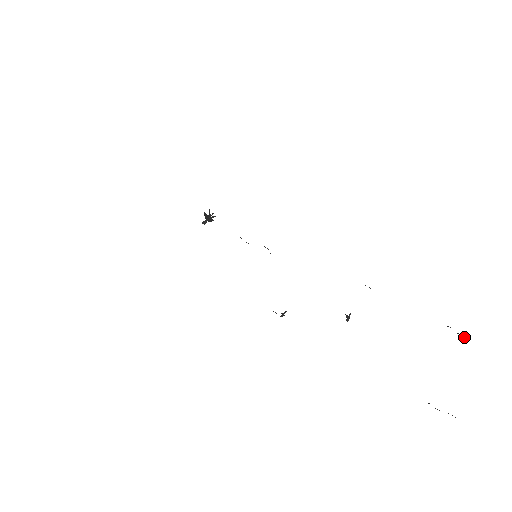
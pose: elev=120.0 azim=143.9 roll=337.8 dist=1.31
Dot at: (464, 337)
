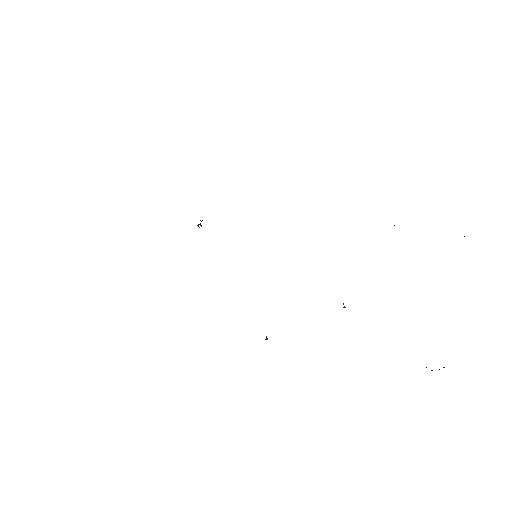
Dot at: occluded
